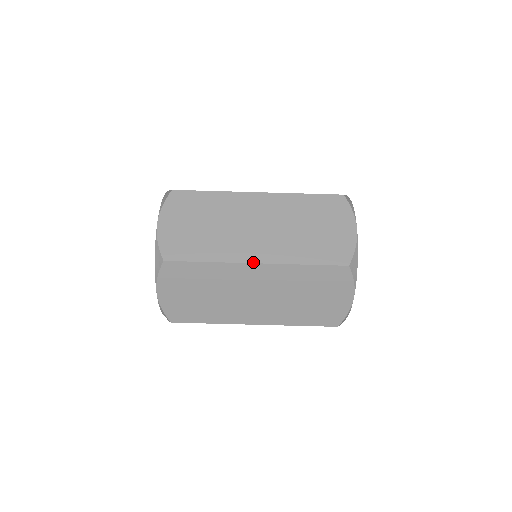
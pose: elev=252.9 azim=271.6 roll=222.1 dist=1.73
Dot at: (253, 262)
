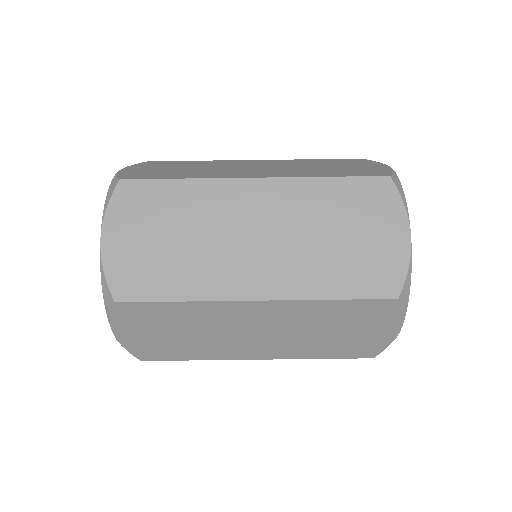
Dot at: (251, 299)
